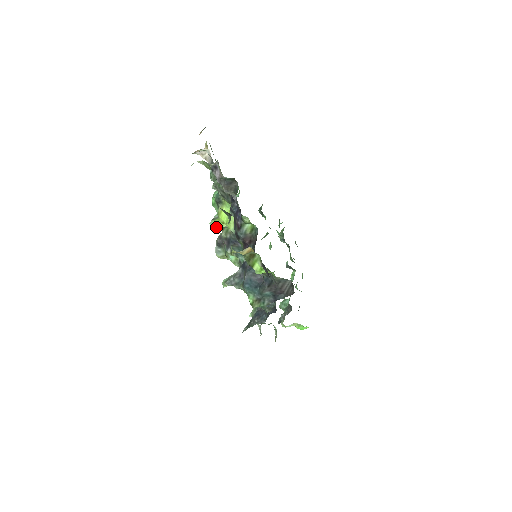
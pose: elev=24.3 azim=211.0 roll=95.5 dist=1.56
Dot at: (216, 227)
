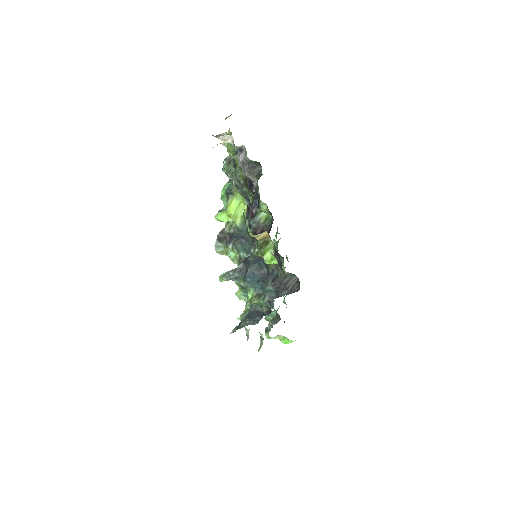
Dot at: (221, 220)
